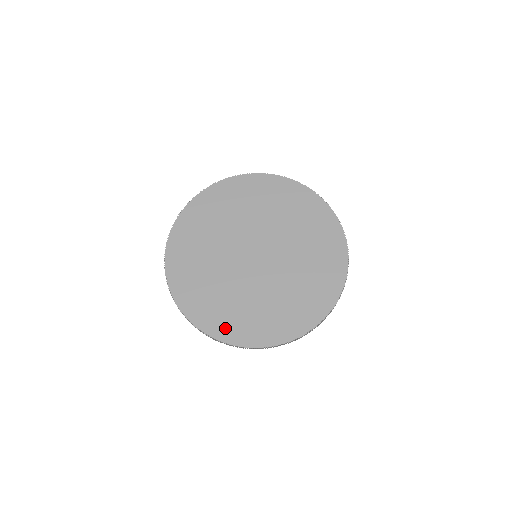
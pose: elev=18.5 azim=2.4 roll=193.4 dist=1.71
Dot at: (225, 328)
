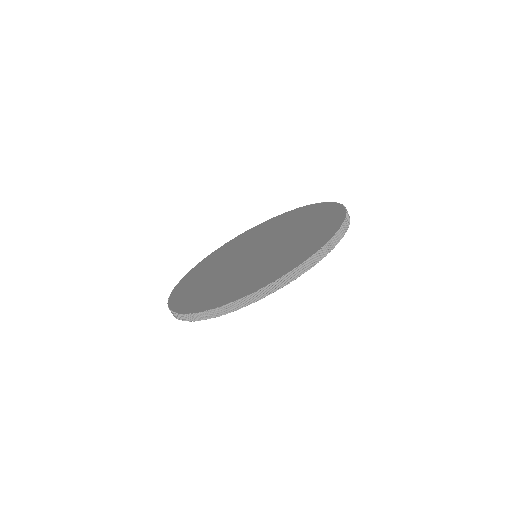
Dot at: (181, 299)
